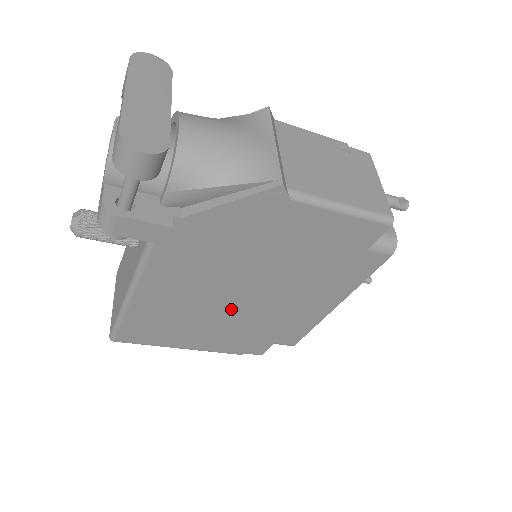
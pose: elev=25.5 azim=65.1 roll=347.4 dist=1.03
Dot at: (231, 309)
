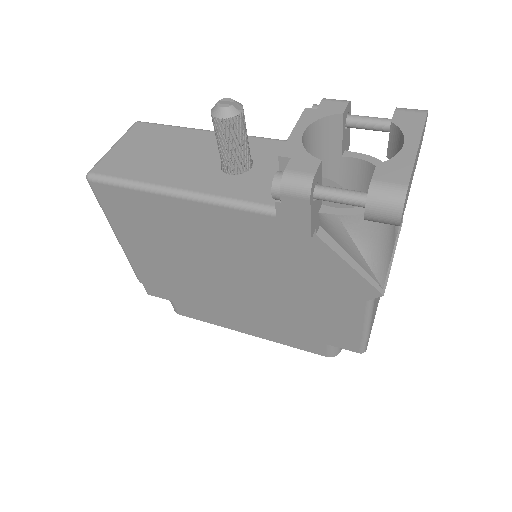
Dot at: (205, 272)
